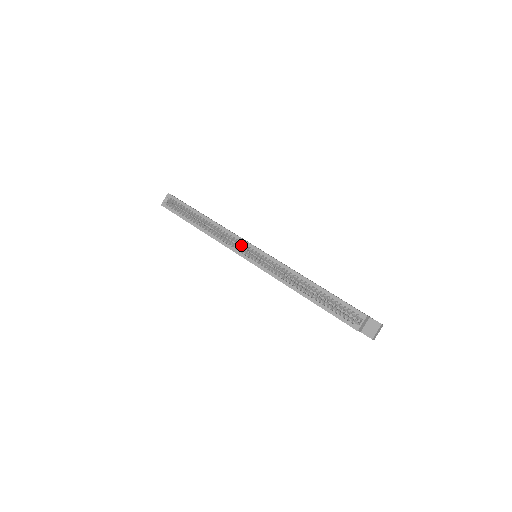
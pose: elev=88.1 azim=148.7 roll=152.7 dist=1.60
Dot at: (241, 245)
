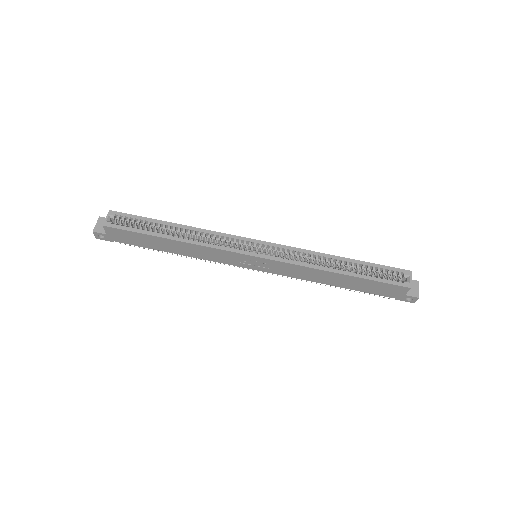
Dot at: (237, 245)
